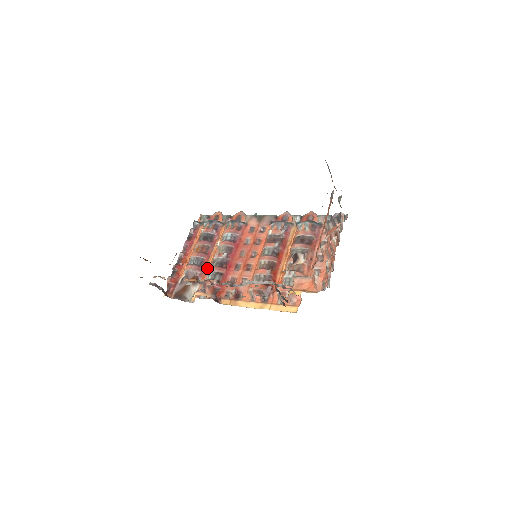
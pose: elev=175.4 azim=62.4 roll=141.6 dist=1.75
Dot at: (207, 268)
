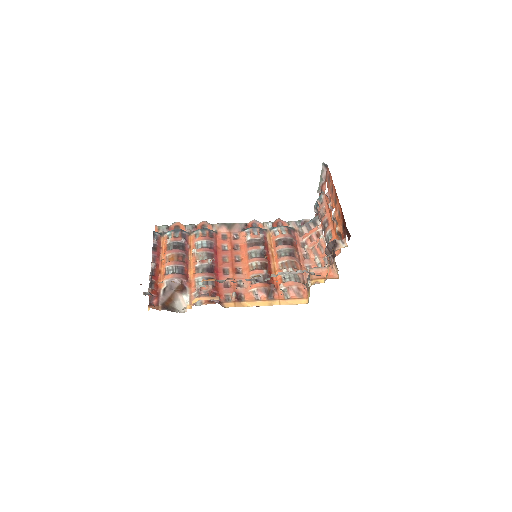
Dot at: (191, 276)
